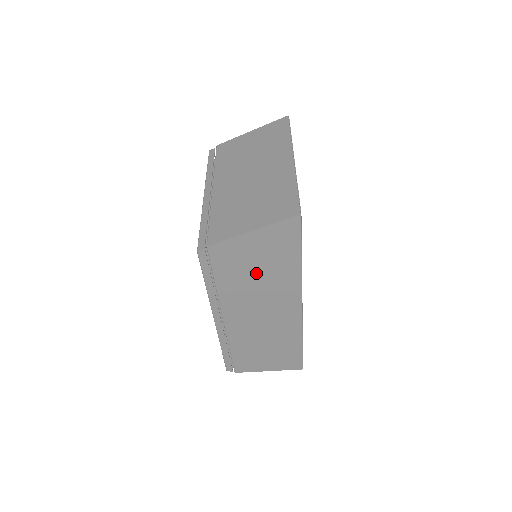
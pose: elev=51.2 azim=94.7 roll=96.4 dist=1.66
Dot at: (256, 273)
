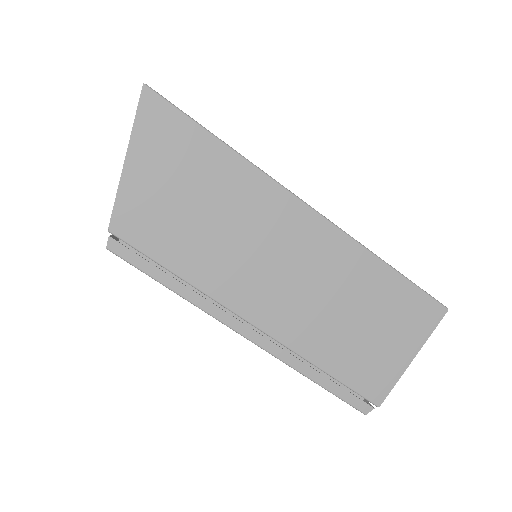
Dot at: (199, 212)
